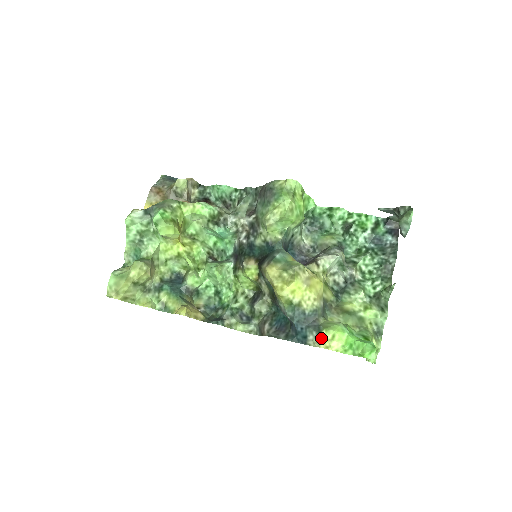
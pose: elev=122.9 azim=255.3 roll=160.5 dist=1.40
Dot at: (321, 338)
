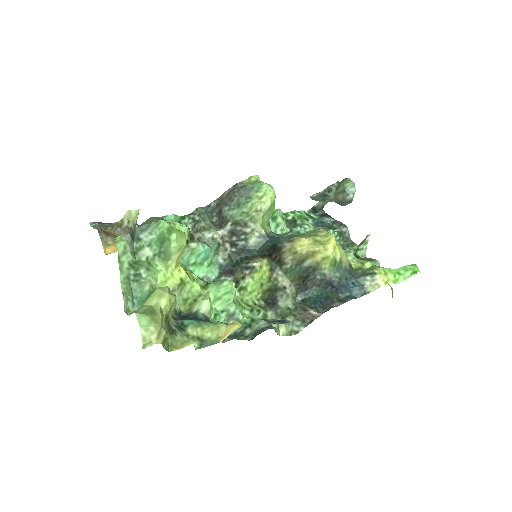
Dot at: (378, 277)
